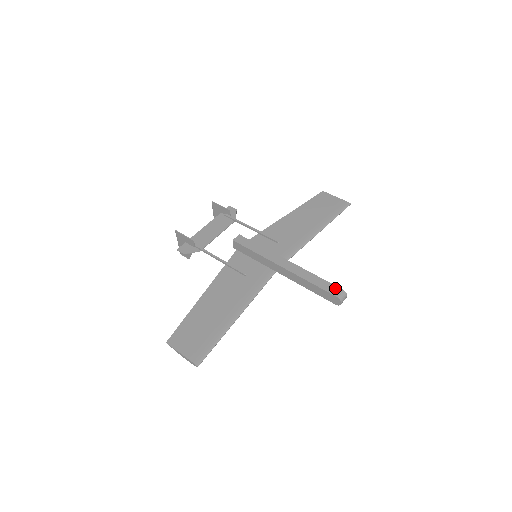
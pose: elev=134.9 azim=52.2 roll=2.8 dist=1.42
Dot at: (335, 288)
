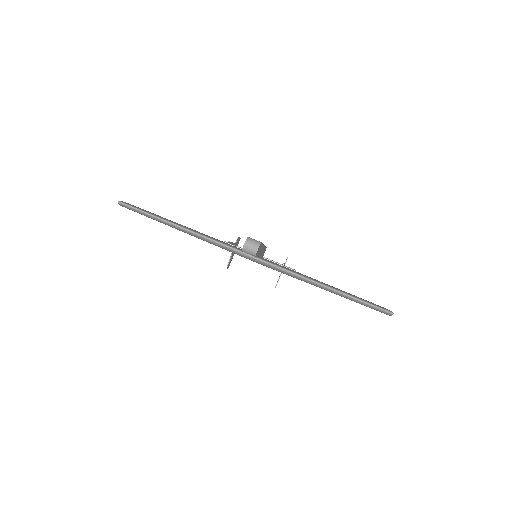
Dot at: occluded
